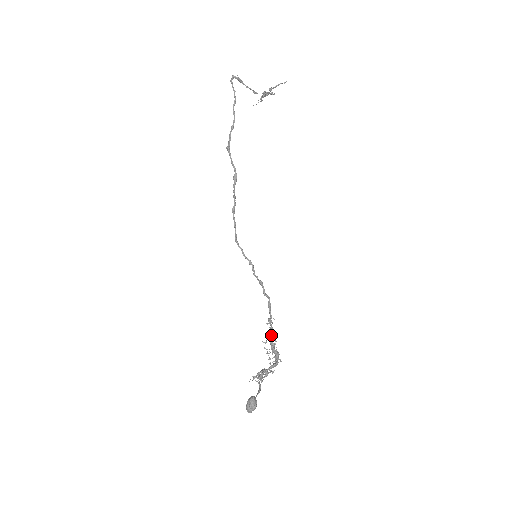
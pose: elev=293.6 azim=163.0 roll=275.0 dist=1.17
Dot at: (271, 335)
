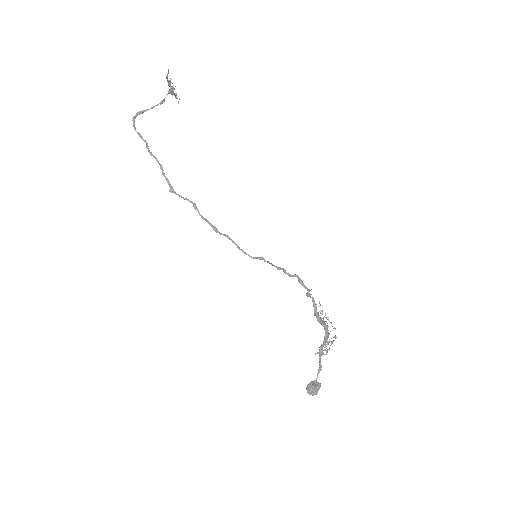
Dot at: (314, 309)
